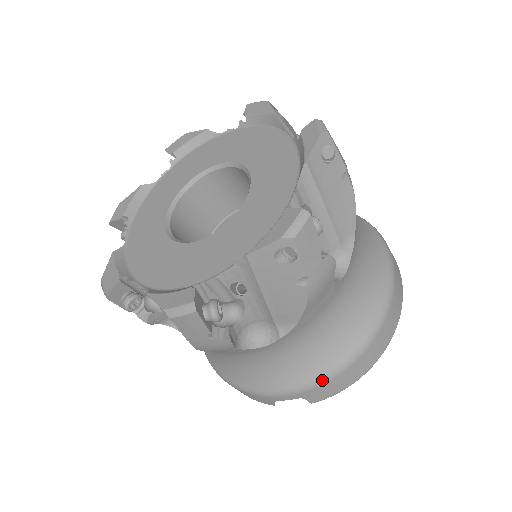
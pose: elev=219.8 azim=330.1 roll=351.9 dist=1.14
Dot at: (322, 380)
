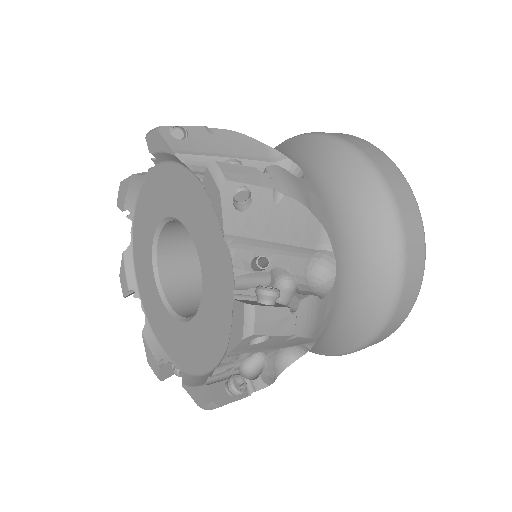
Dot at: (373, 338)
